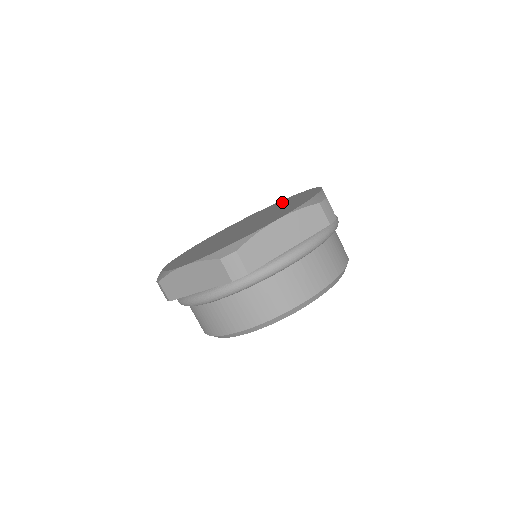
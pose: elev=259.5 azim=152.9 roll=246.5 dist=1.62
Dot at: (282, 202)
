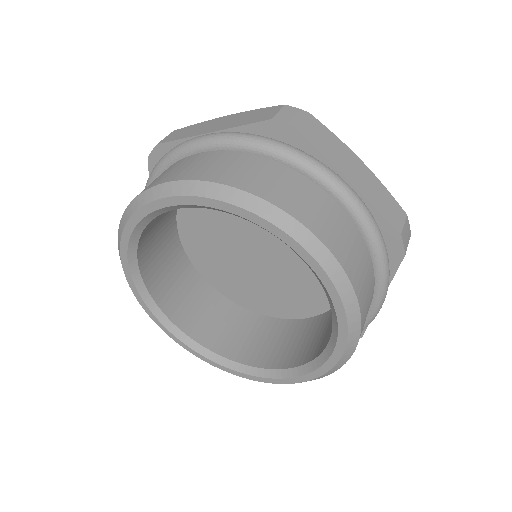
Dot at: occluded
